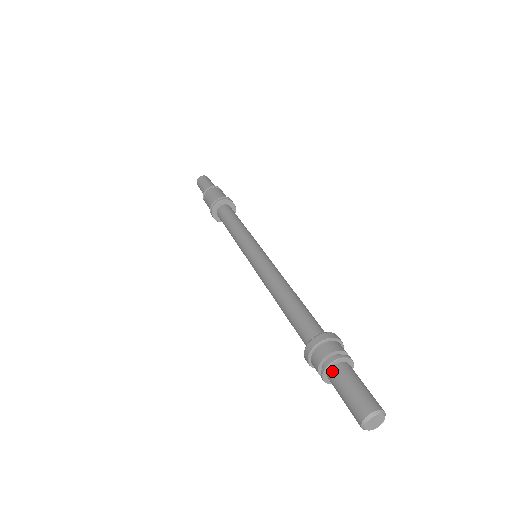
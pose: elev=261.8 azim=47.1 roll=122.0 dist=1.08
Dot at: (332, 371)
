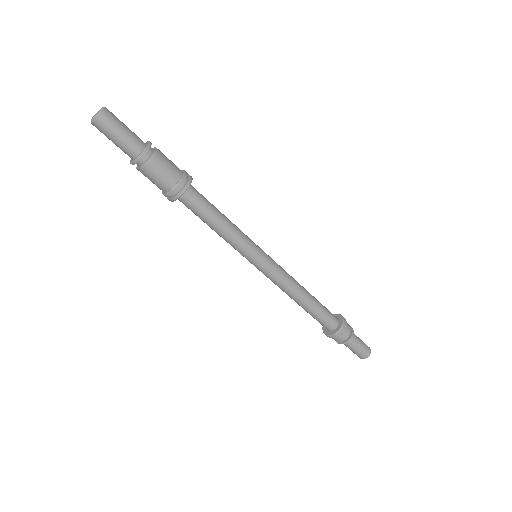
Dot at: (344, 343)
